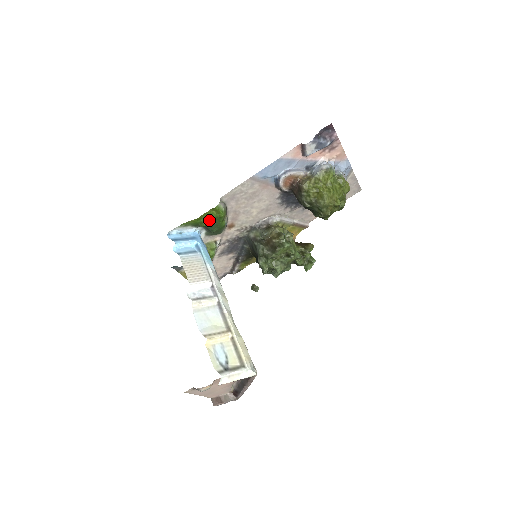
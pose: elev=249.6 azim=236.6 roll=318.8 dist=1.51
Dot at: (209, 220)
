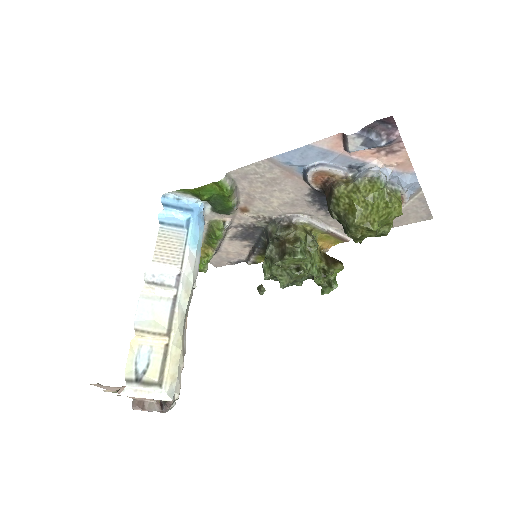
Dot at: (209, 195)
